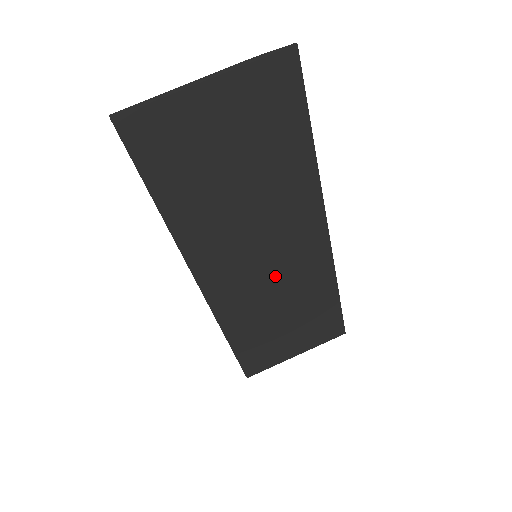
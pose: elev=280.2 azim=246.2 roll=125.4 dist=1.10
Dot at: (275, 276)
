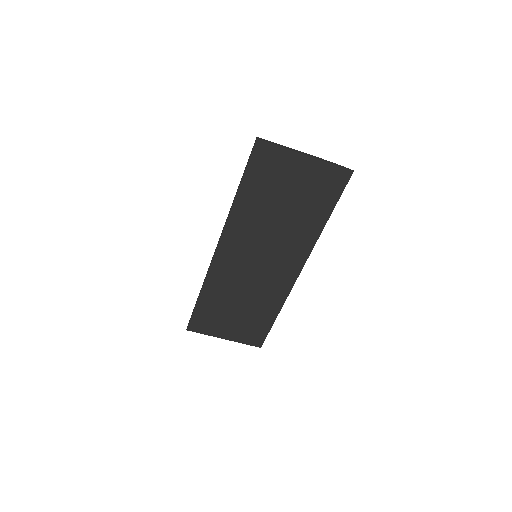
Dot at: (256, 275)
